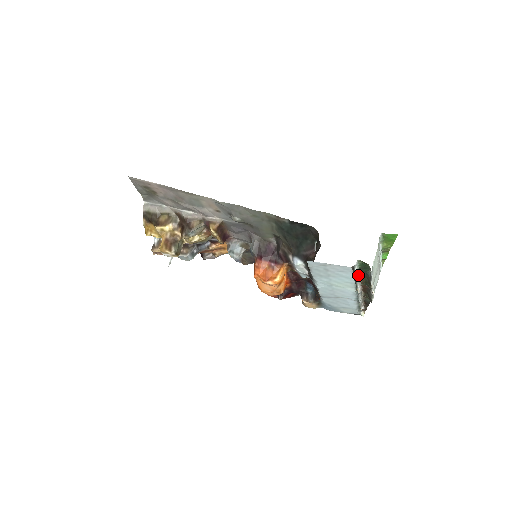
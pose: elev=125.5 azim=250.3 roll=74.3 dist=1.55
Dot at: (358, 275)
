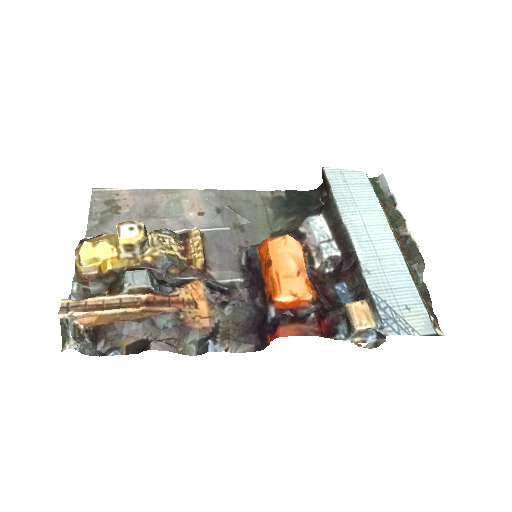
Dot at: (378, 200)
